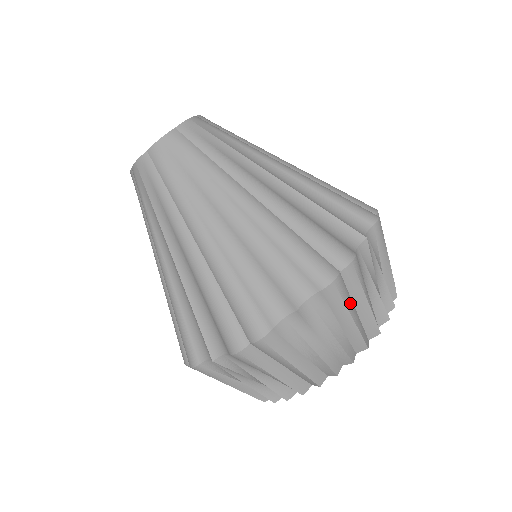
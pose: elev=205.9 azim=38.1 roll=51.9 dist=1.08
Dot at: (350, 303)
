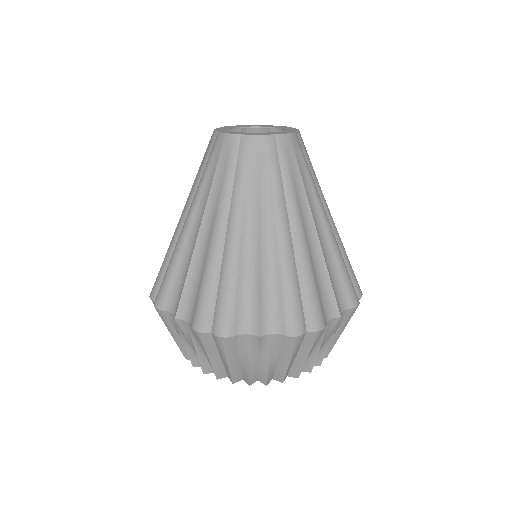
Dot at: occluded
